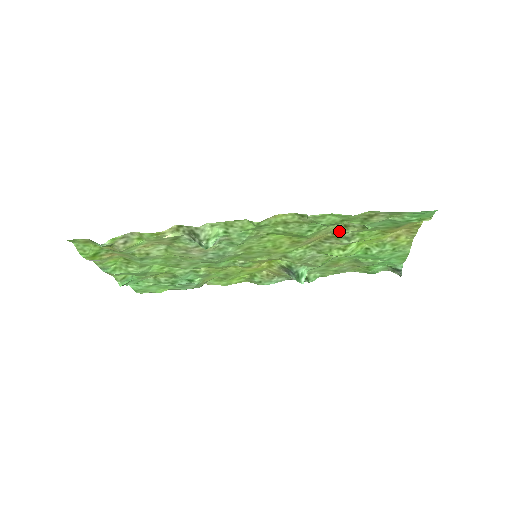
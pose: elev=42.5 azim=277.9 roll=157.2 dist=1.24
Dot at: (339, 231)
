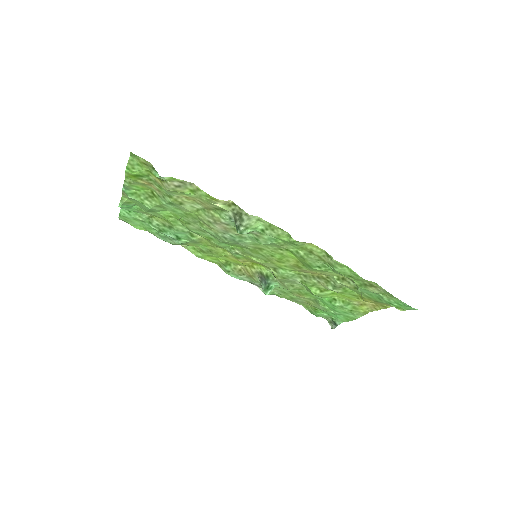
Dot at: (335, 279)
